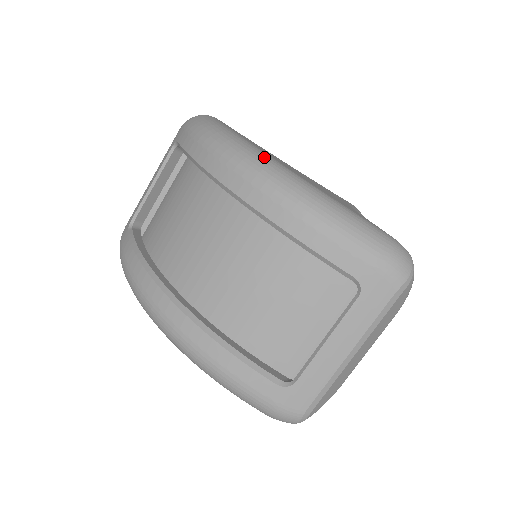
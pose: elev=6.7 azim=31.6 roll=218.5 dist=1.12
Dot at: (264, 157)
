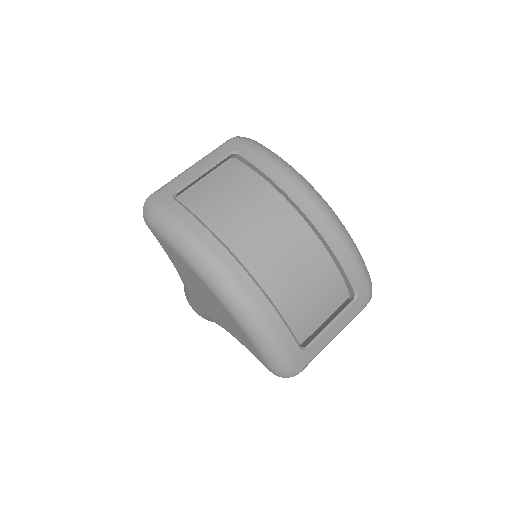
Dot at: occluded
